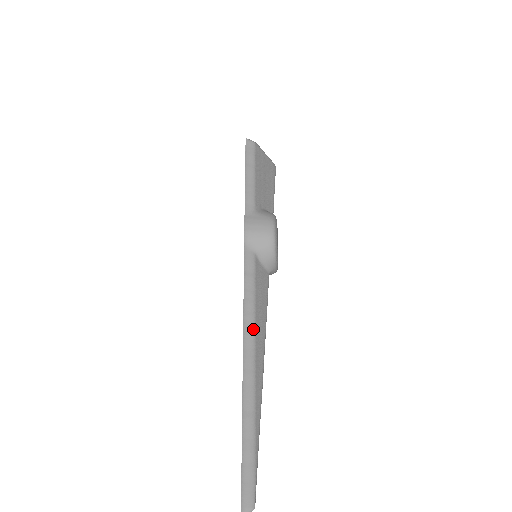
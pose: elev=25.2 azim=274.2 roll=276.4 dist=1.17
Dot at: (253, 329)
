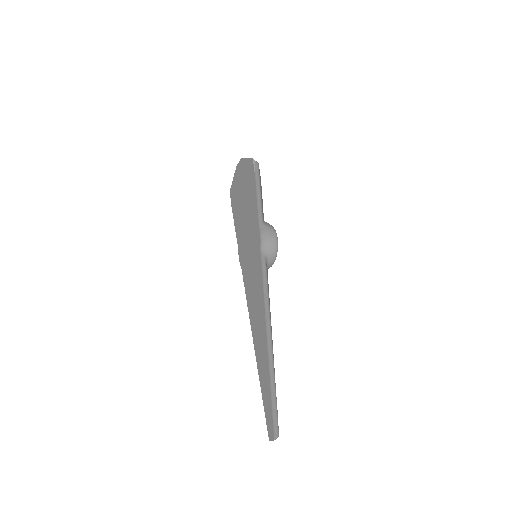
Dot at: (269, 316)
